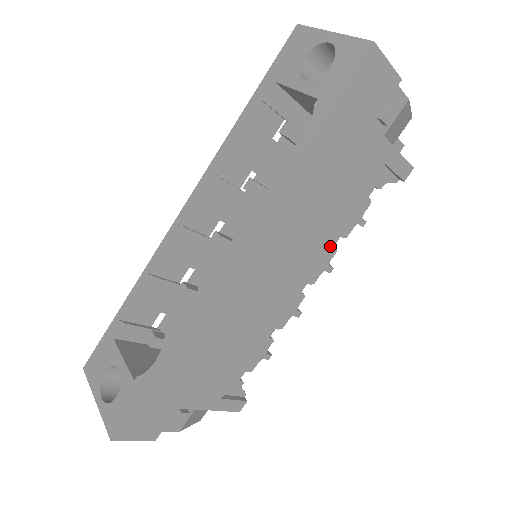
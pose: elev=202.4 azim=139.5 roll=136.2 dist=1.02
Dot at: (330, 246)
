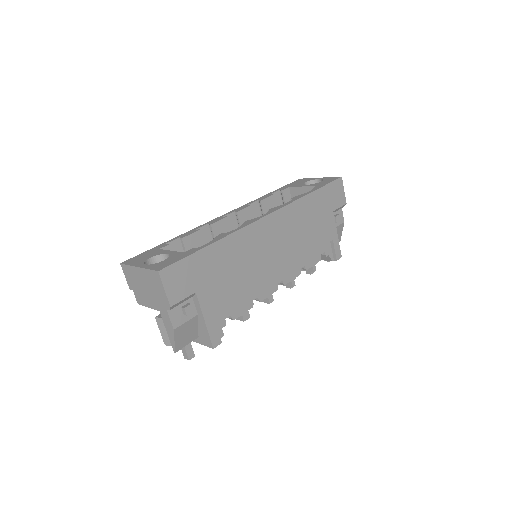
Dot at: (299, 267)
